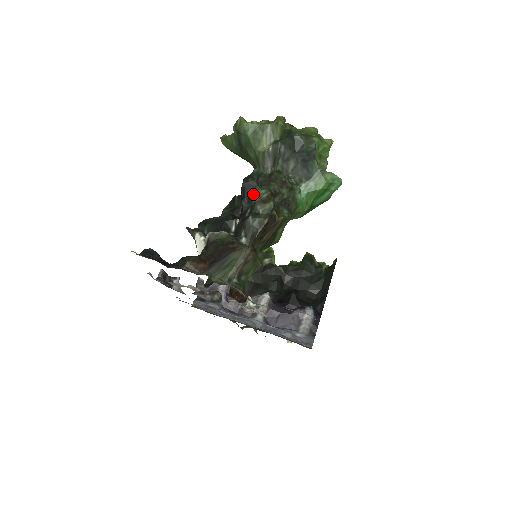
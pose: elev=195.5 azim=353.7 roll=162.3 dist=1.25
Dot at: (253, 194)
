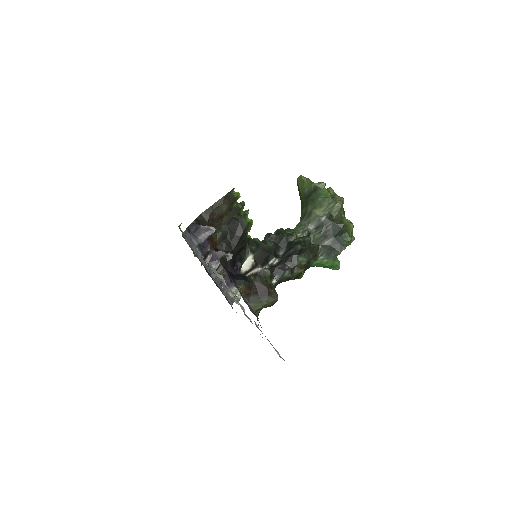
Dot at: (299, 258)
